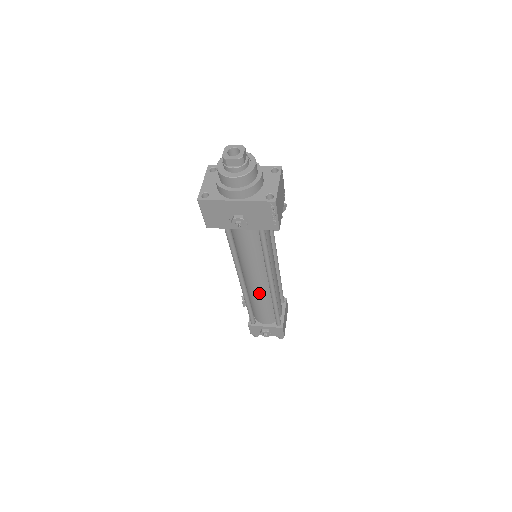
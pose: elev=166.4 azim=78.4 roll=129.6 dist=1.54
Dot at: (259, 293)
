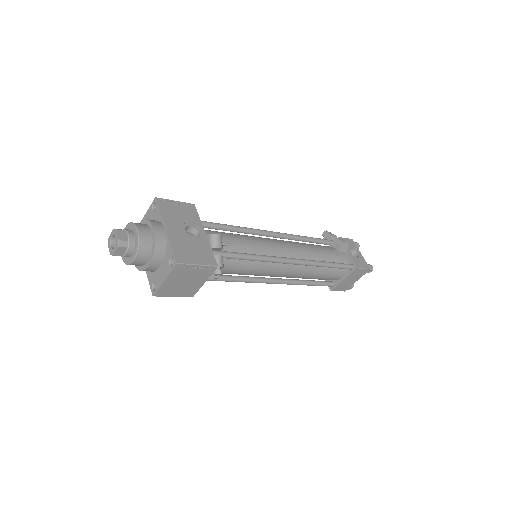
Dot at: occluded
